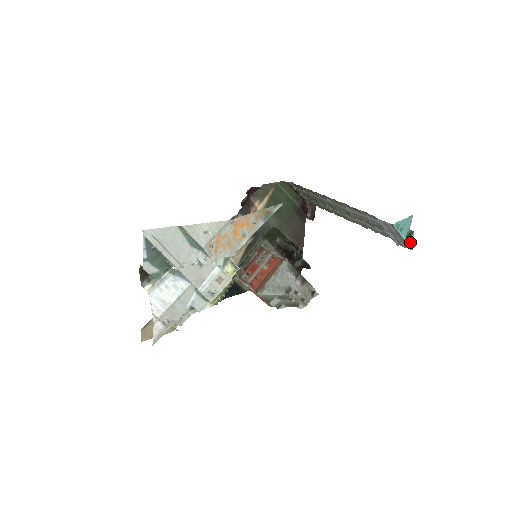
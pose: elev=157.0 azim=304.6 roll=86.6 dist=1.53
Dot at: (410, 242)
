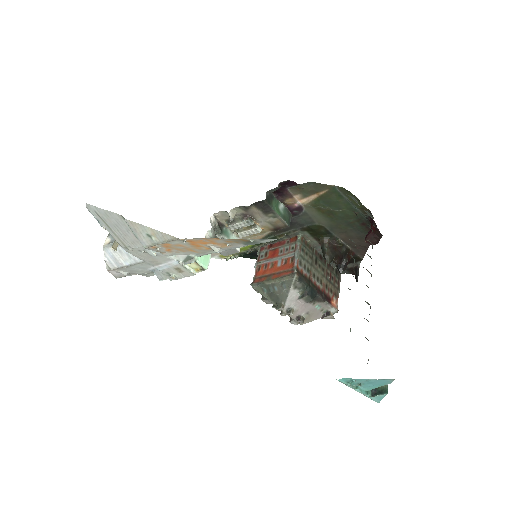
Dot at: (376, 397)
